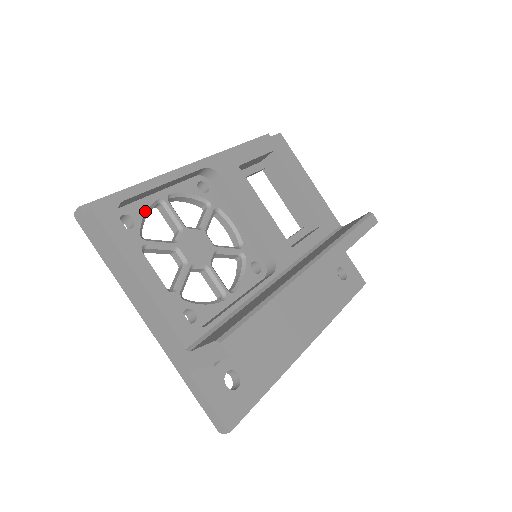
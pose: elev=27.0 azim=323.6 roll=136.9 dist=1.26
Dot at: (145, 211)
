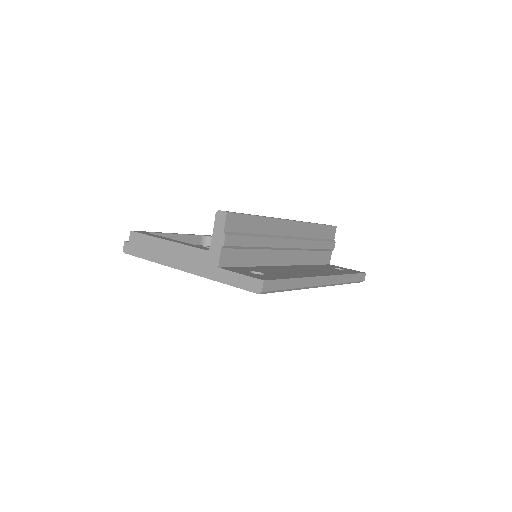
Dot at: occluded
